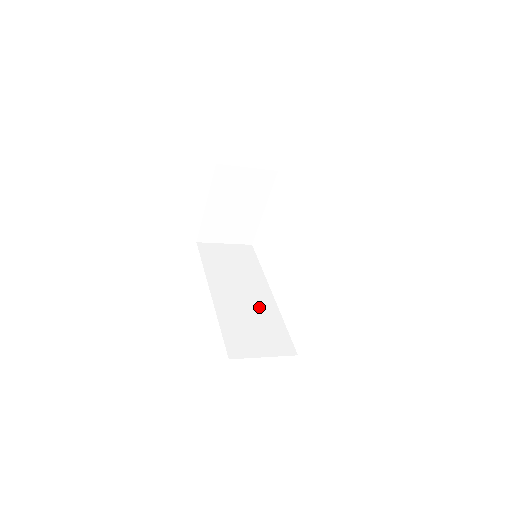
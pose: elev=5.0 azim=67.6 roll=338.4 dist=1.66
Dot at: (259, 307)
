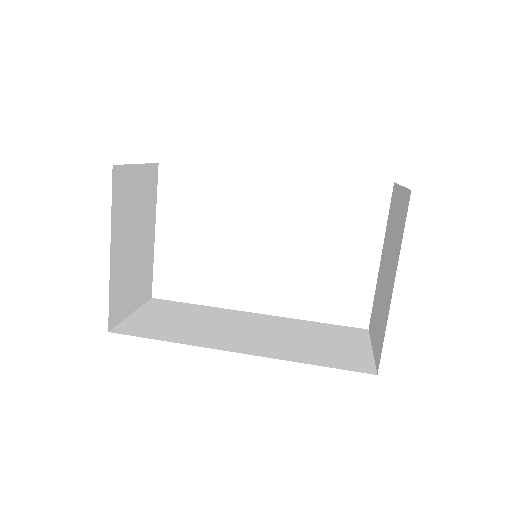
Dot at: (279, 328)
